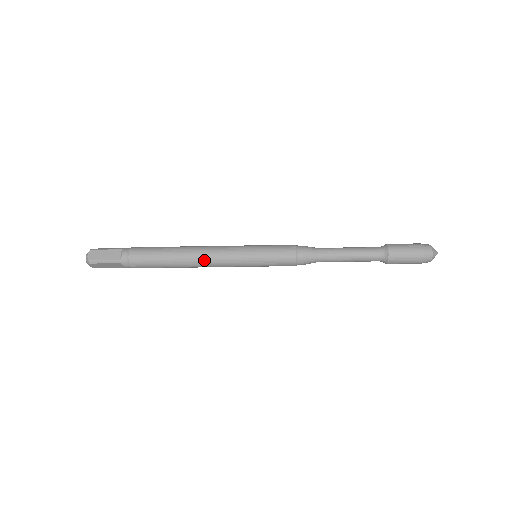
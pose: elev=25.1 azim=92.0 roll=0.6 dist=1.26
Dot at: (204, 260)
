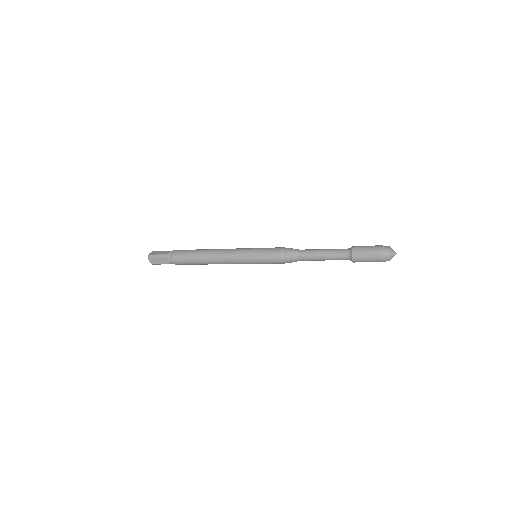
Dot at: occluded
